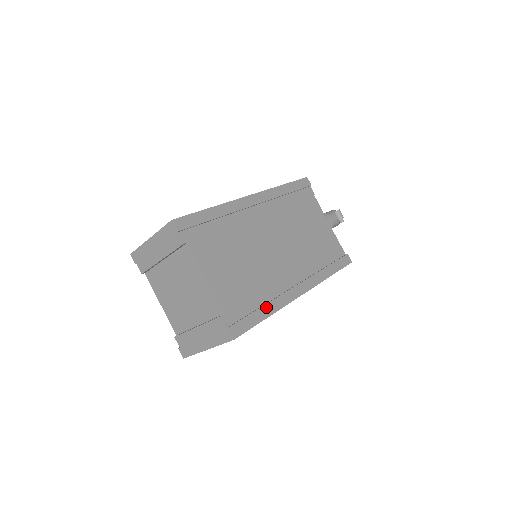
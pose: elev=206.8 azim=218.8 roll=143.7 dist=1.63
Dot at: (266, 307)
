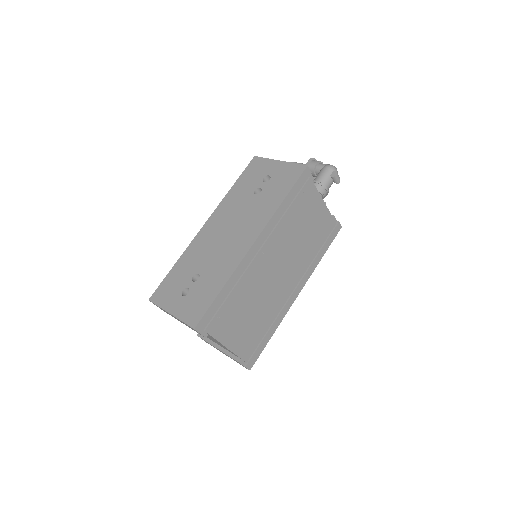
Dot at: (271, 330)
